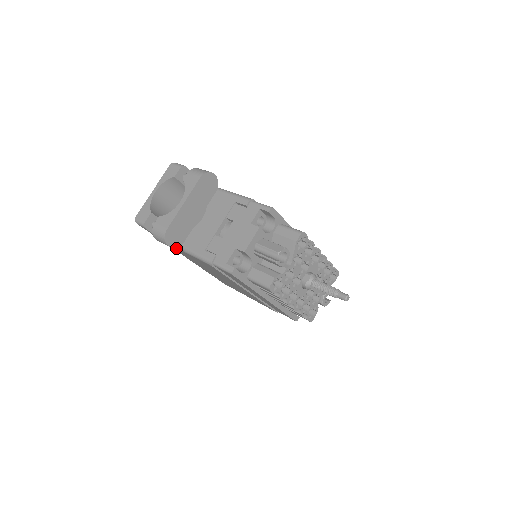
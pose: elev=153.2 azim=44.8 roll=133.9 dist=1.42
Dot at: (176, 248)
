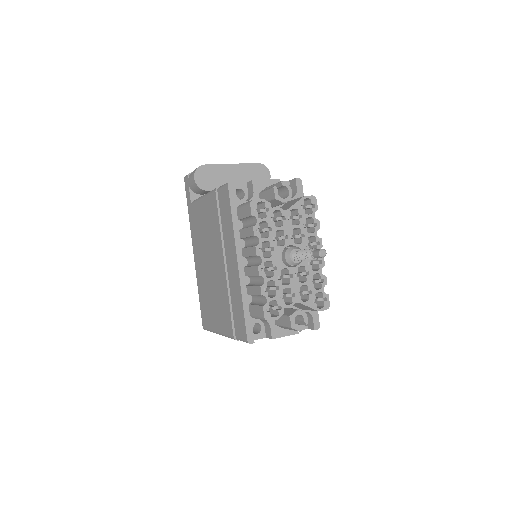
Dot at: (196, 208)
